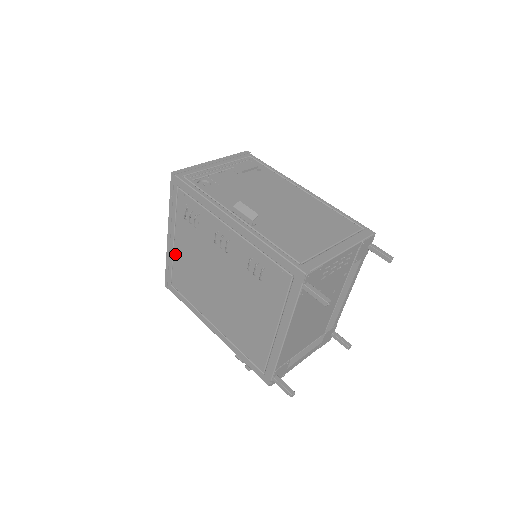
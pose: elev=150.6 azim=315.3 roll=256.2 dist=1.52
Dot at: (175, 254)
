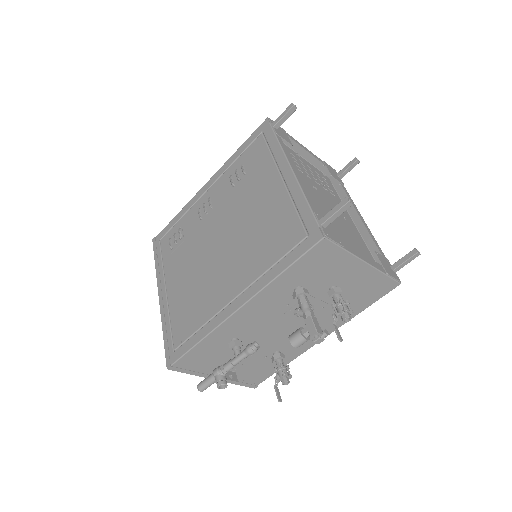
Dot at: (170, 302)
